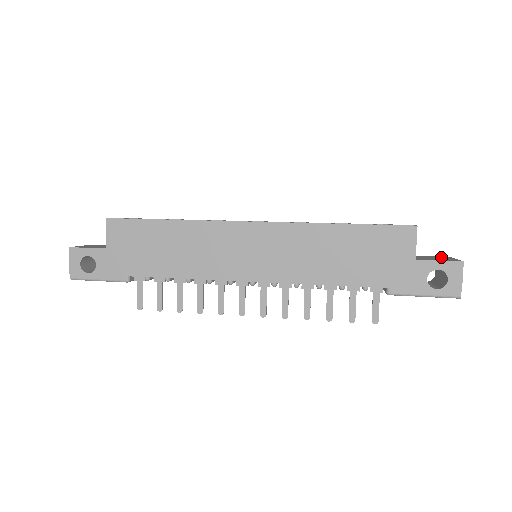
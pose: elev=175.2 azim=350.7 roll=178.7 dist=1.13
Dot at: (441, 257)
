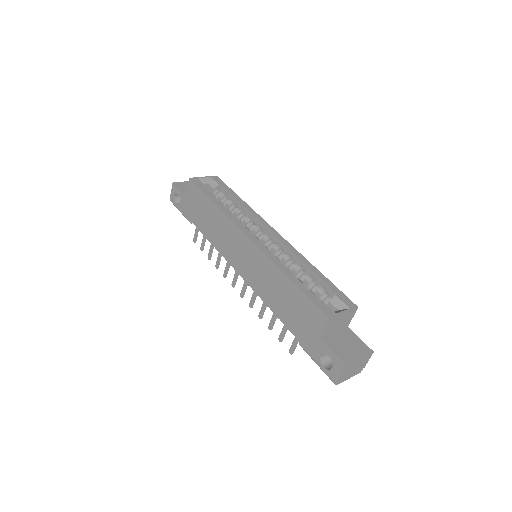
Dot at: (360, 348)
